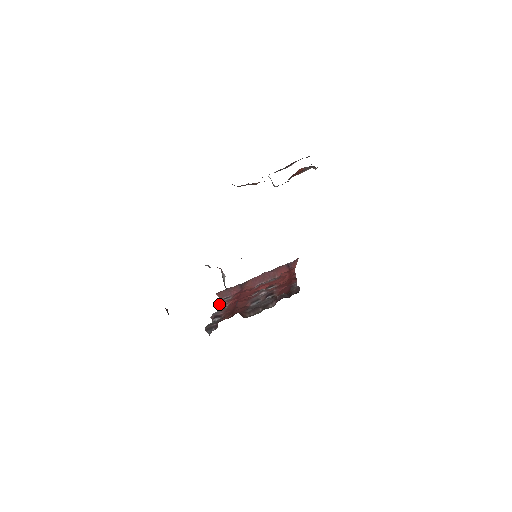
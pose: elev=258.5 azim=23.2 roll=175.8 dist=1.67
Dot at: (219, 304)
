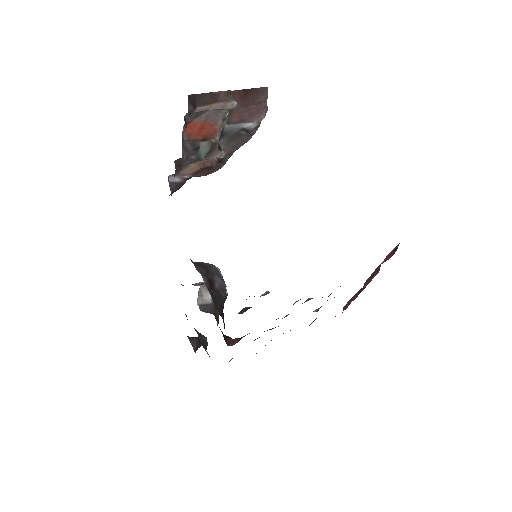
Dot at: occluded
